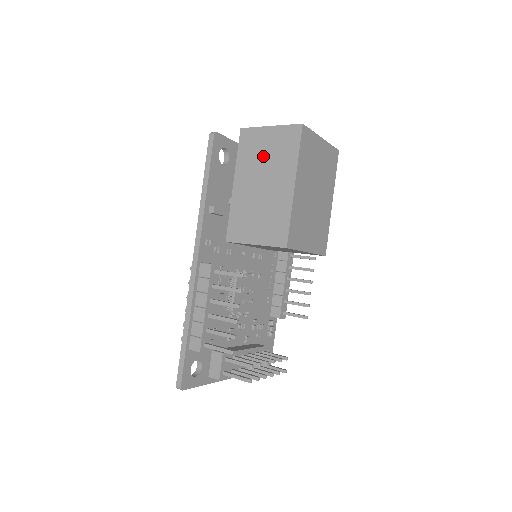
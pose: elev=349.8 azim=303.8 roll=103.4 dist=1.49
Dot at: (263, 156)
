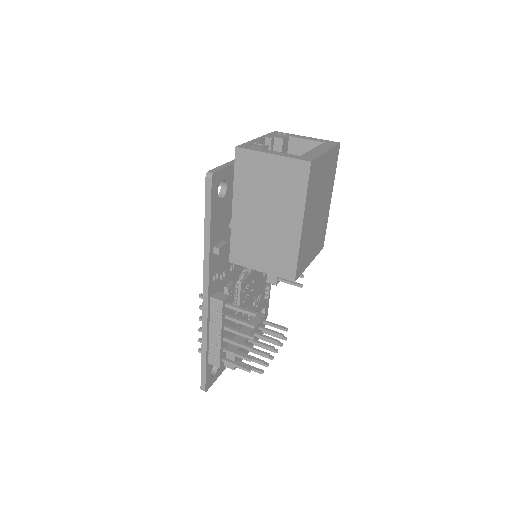
Dot at: (265, 186)
